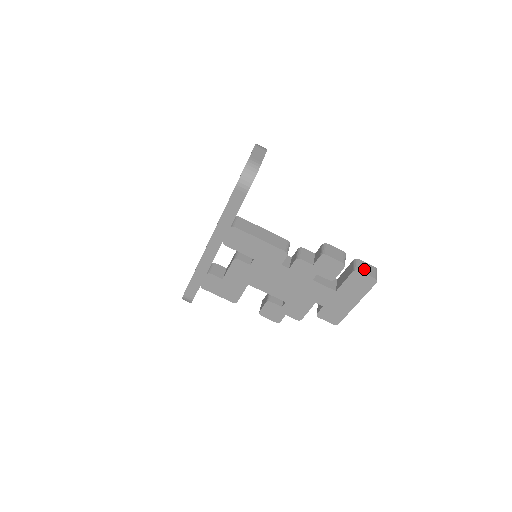
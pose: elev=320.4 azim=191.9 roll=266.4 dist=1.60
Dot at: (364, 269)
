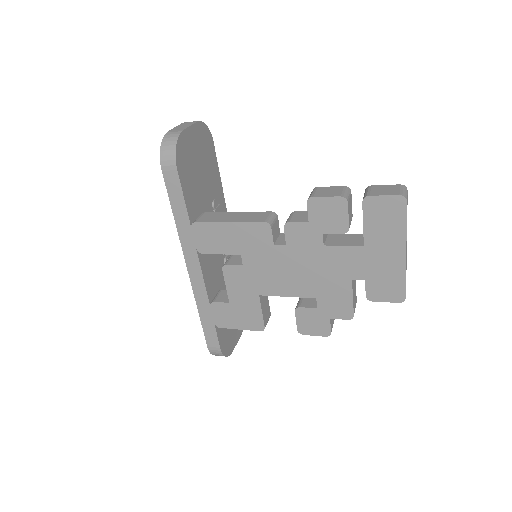
Dot at: (379, 192)
